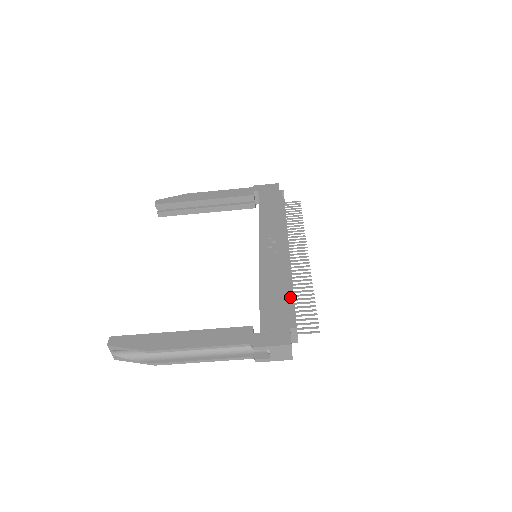
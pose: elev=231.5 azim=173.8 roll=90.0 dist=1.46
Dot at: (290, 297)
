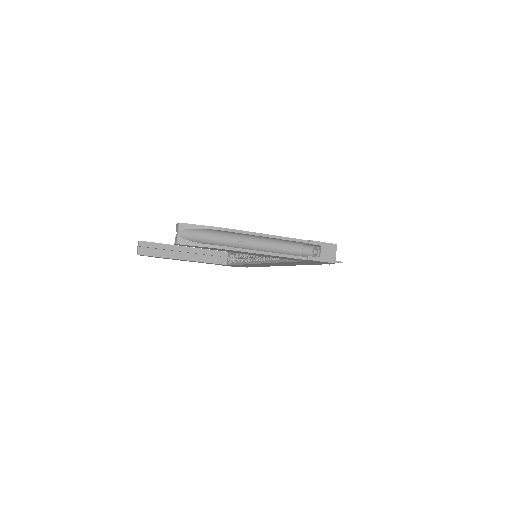
Dot at: occluded
